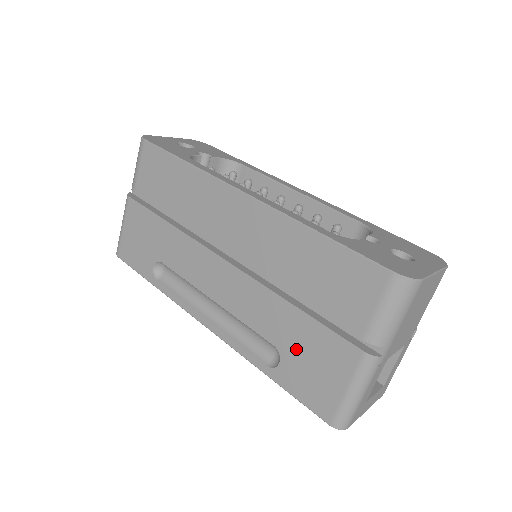
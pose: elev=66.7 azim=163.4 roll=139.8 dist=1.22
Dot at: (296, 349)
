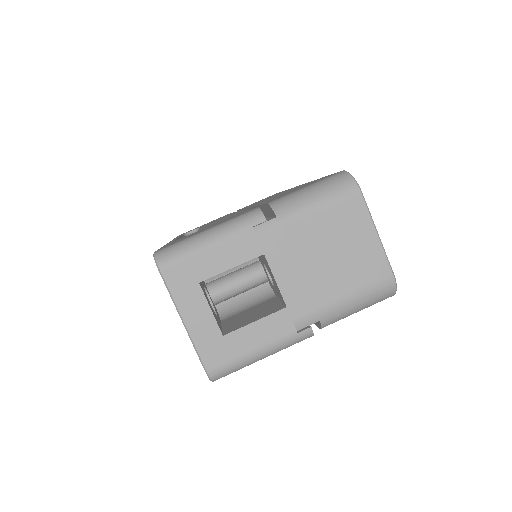
Dot at: occluded
